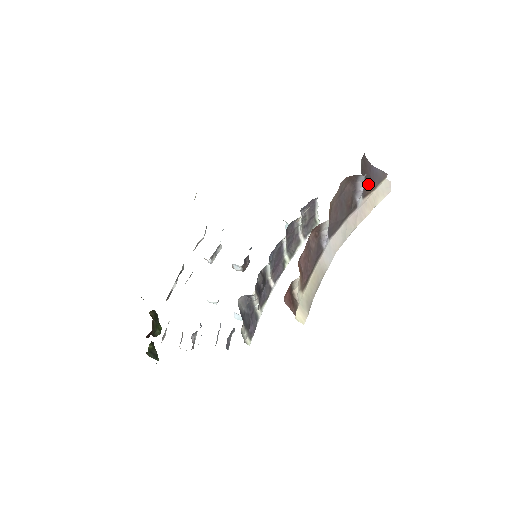
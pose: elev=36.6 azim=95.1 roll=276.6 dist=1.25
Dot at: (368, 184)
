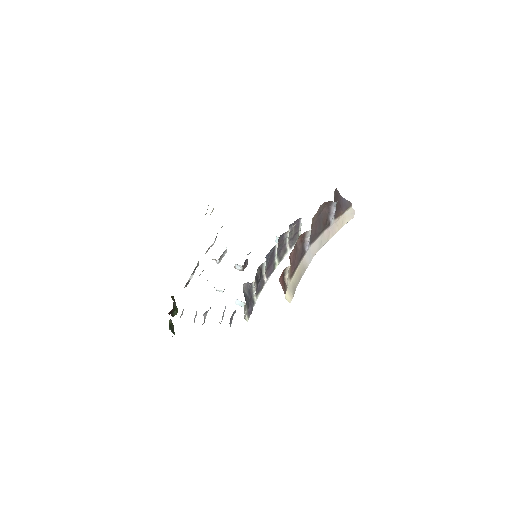
Dot at: (338, 209)
